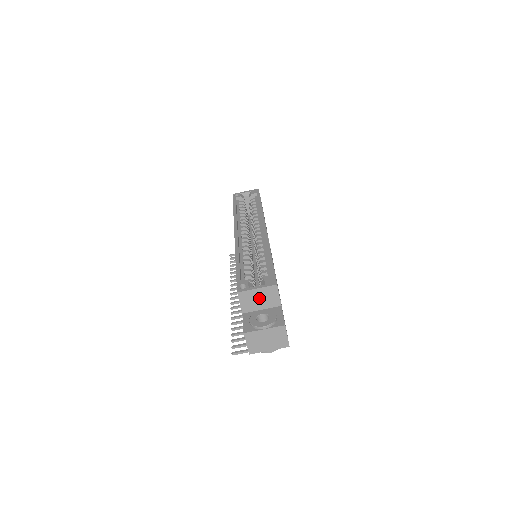
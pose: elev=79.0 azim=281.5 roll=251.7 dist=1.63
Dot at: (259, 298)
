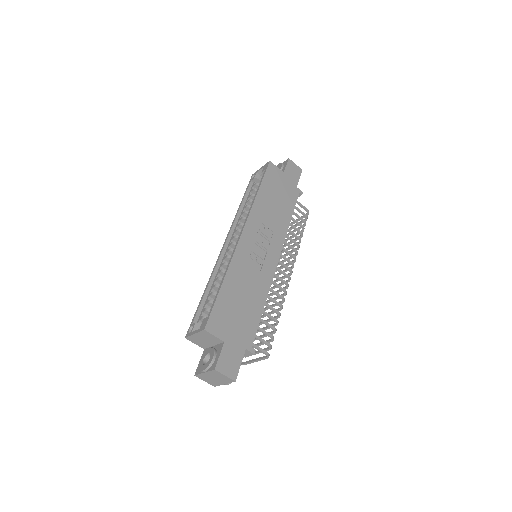
Dot at: (203, 339)
